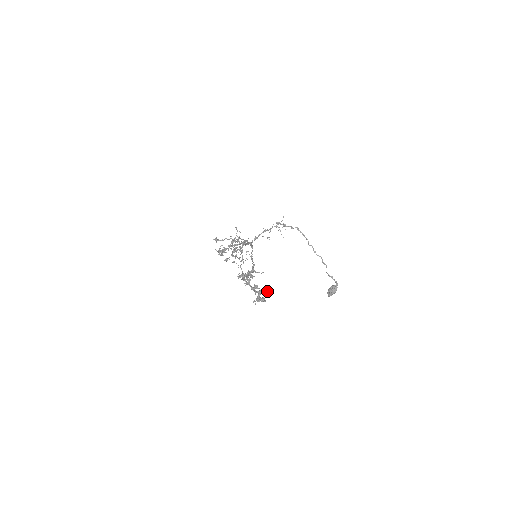
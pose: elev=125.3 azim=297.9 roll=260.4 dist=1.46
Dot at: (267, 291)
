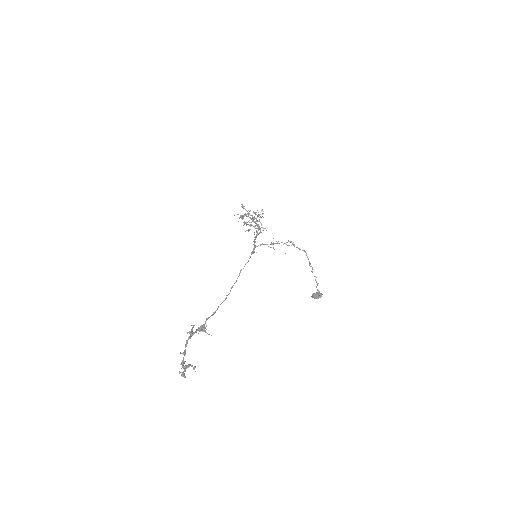
Dot at: (193, 368)
